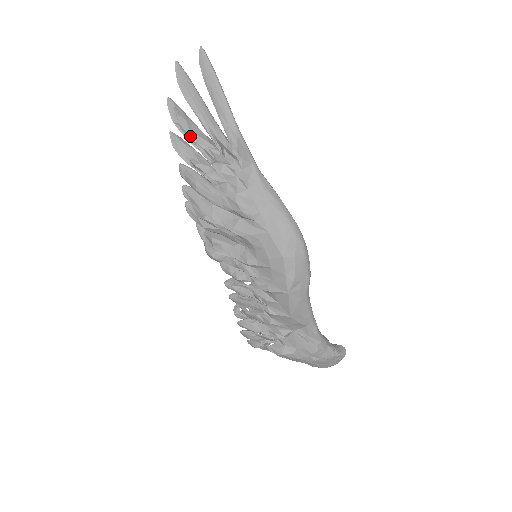
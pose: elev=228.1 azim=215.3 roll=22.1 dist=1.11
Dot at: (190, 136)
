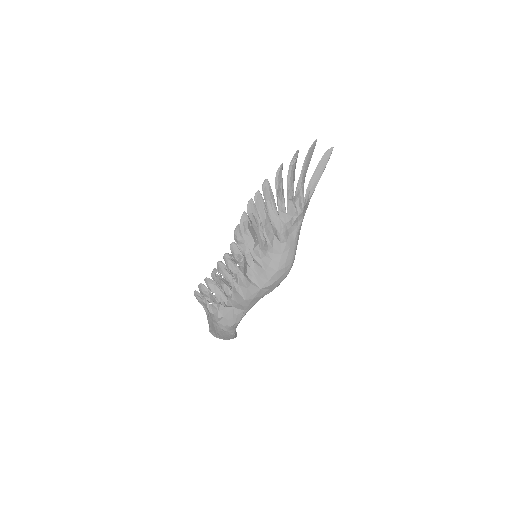
Dot at: (291, 177)
